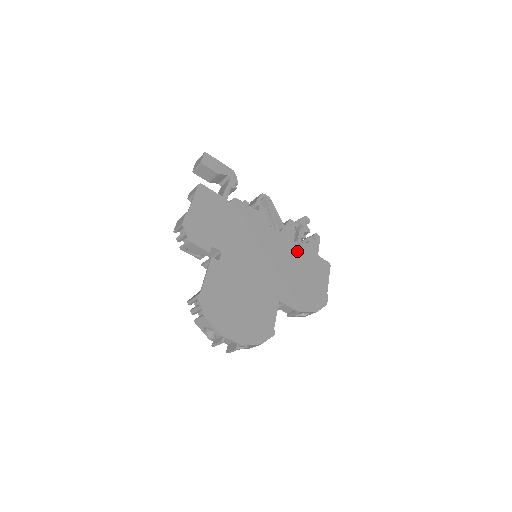
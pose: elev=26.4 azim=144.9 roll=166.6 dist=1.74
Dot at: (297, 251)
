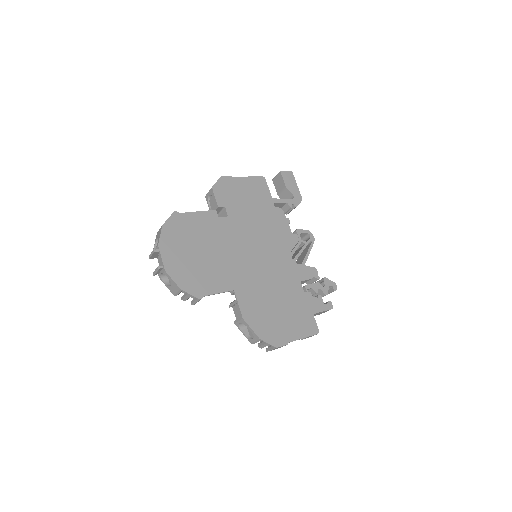
Dot at: (296, 289)
